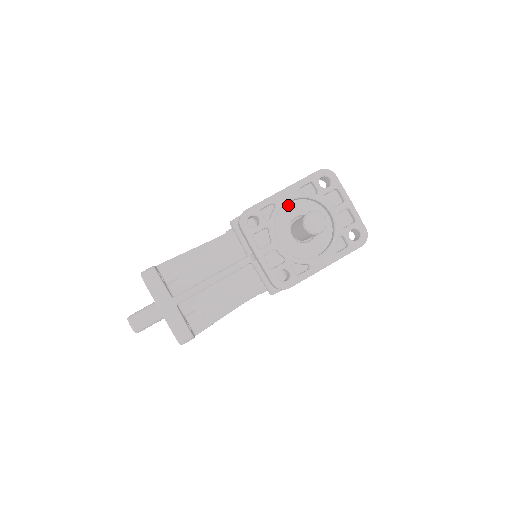
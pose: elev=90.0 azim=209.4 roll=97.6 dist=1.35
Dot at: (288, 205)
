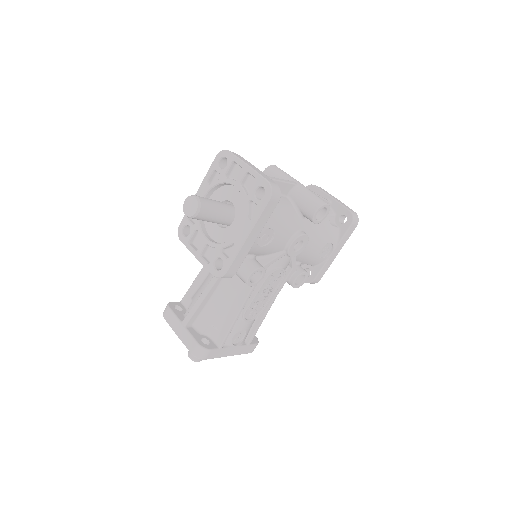
Dot at: occluded
